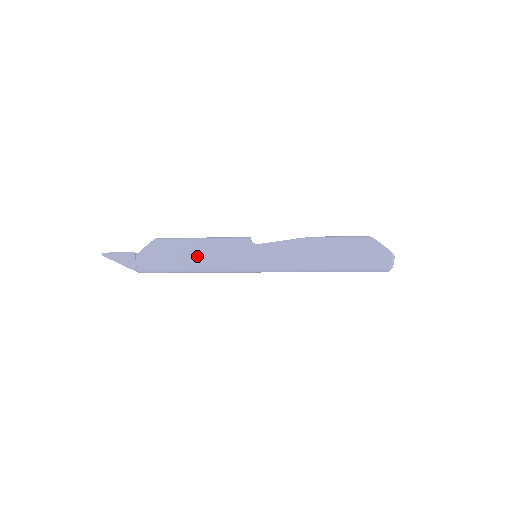
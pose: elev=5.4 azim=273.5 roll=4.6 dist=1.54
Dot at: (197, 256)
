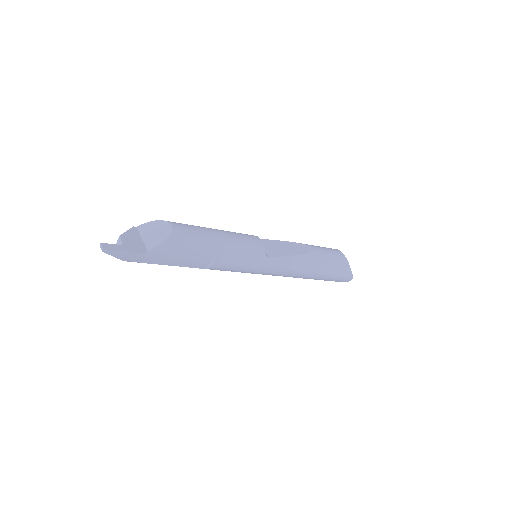
Dot at: (213, 265)
